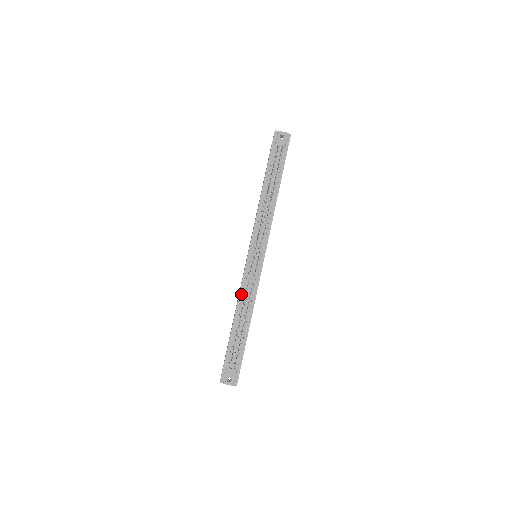
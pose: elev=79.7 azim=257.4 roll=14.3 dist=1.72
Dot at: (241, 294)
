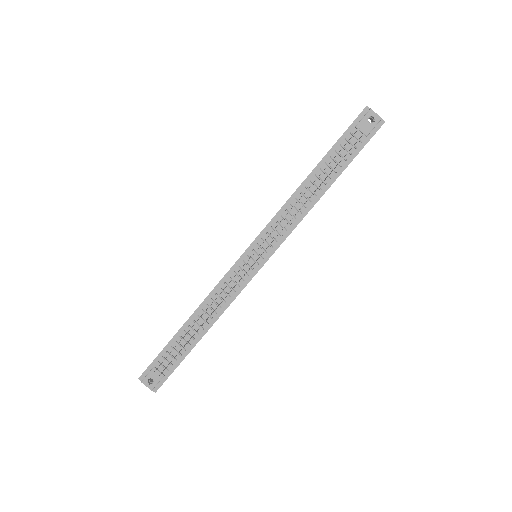
Dot at: (213, 293)
